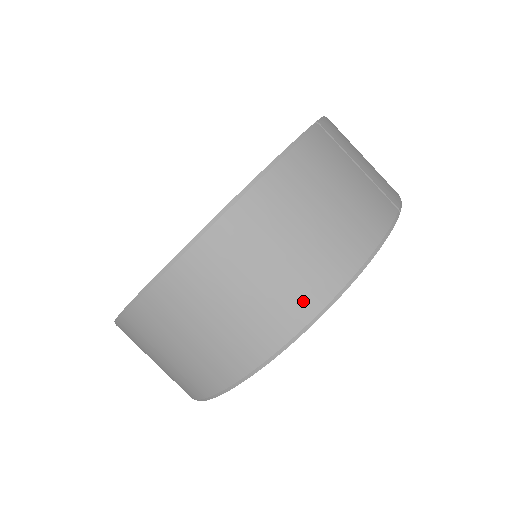
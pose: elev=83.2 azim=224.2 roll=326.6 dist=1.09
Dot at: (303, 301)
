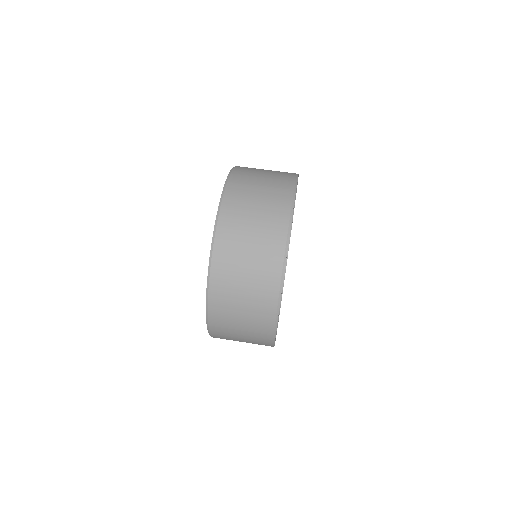
Dot at: occluded
